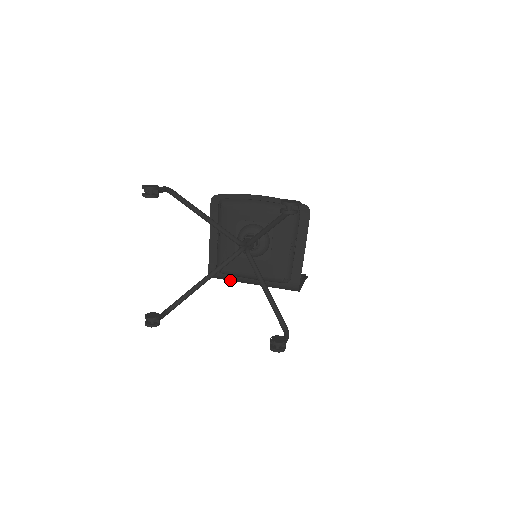
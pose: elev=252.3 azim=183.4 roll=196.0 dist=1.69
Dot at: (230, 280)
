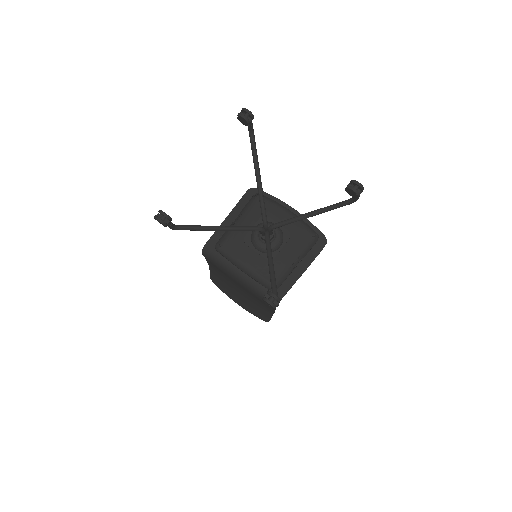
Dot at: (219, 263)
